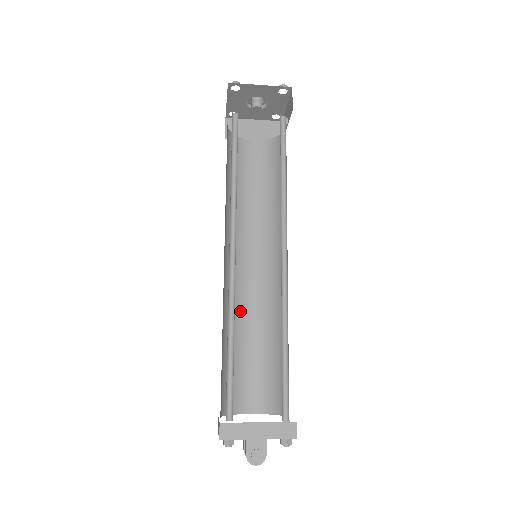
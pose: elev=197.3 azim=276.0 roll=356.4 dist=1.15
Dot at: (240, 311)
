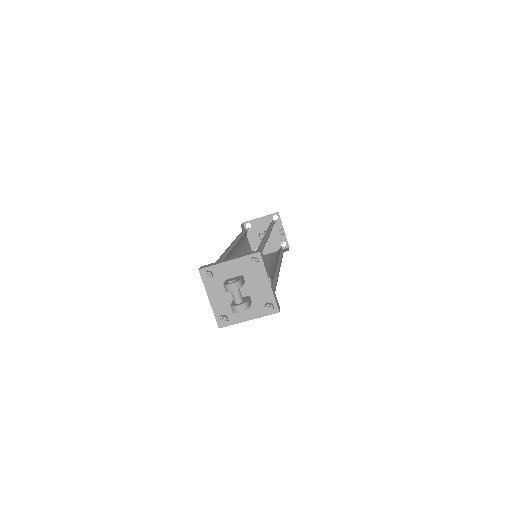
Dot at: occluded
